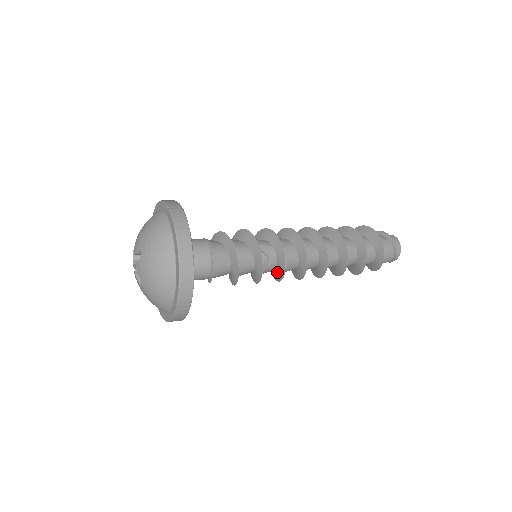
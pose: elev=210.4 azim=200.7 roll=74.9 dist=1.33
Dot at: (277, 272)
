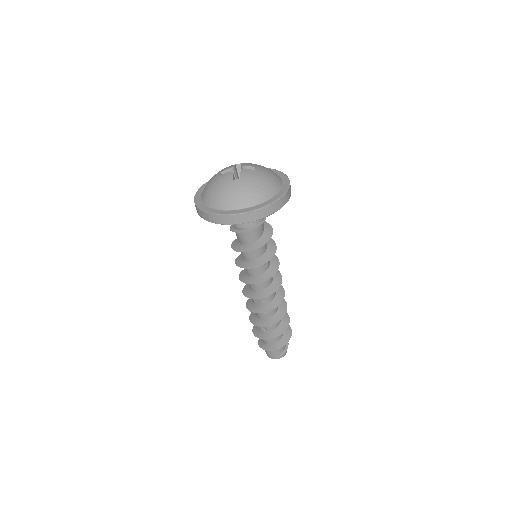
Dot at: (256, 277)
